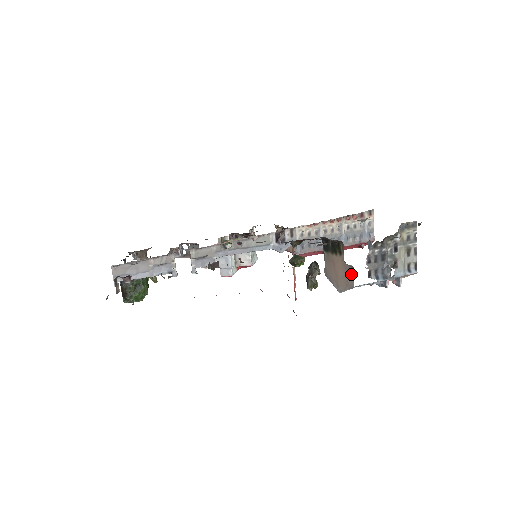
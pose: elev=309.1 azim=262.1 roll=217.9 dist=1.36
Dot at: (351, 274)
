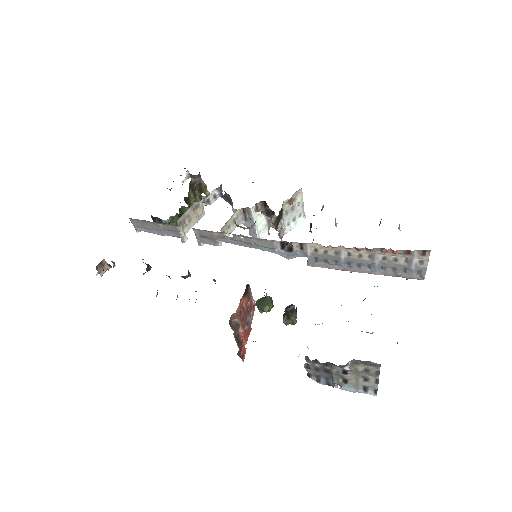
Dot at: occluded
